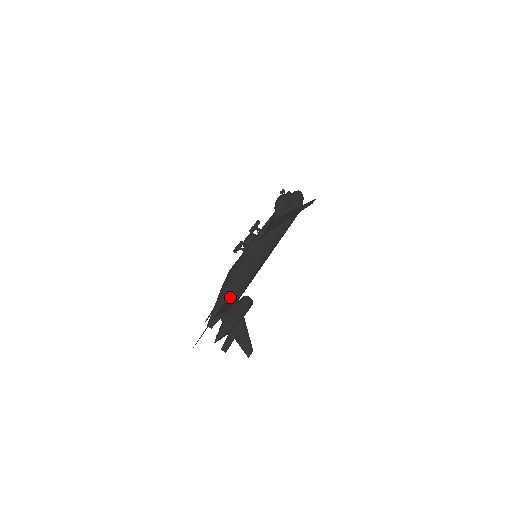
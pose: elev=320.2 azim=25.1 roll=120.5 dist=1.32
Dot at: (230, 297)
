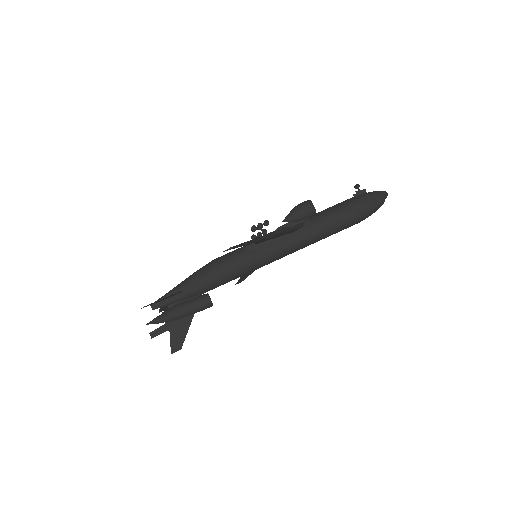
Dot at: (186, 290)
